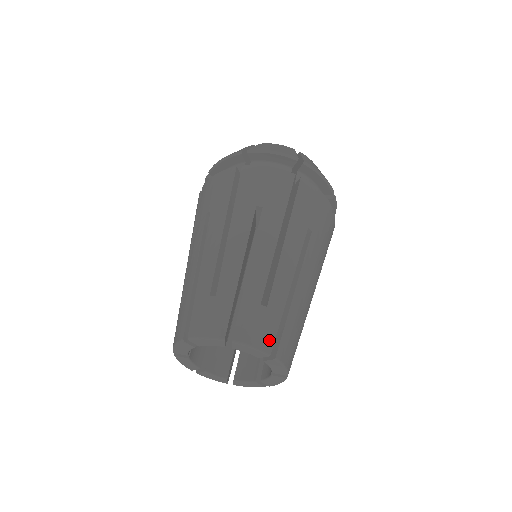
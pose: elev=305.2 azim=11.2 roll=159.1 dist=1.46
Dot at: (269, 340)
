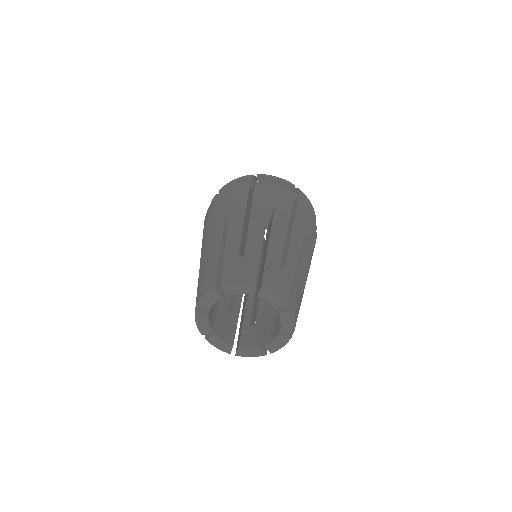
Dot at: occluded
